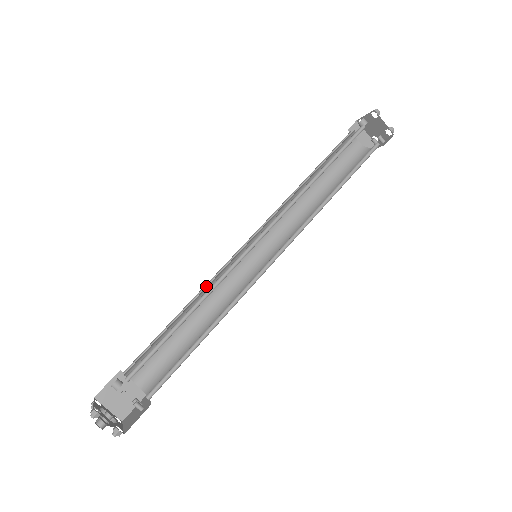
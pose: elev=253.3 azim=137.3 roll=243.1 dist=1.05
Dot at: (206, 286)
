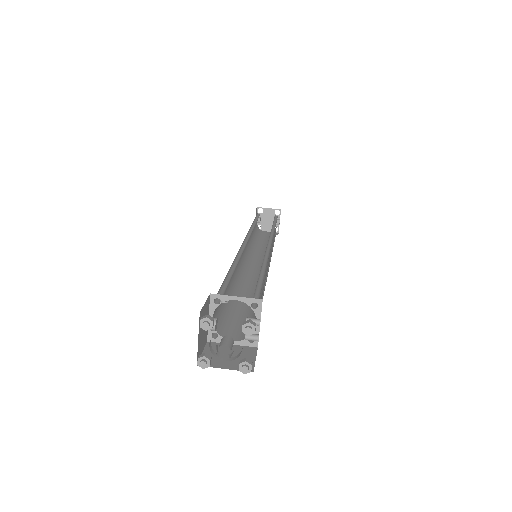
Dot at: occluded
